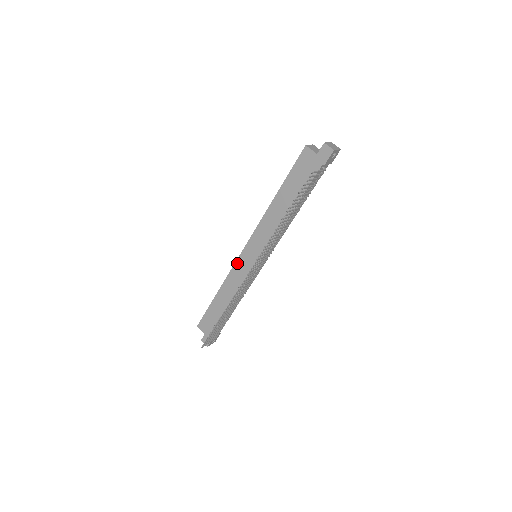
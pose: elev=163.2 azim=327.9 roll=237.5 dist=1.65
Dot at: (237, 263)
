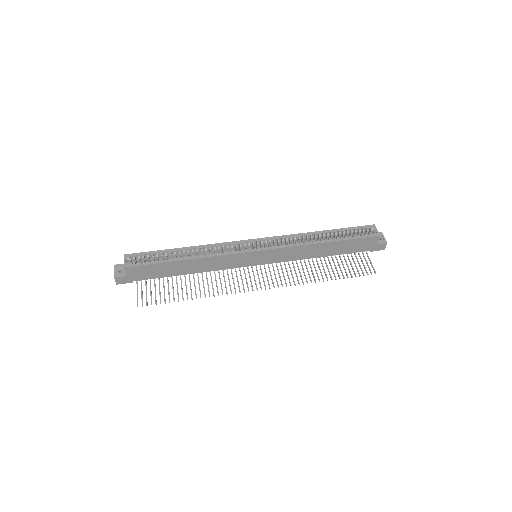
Dot at: (238, 255)
